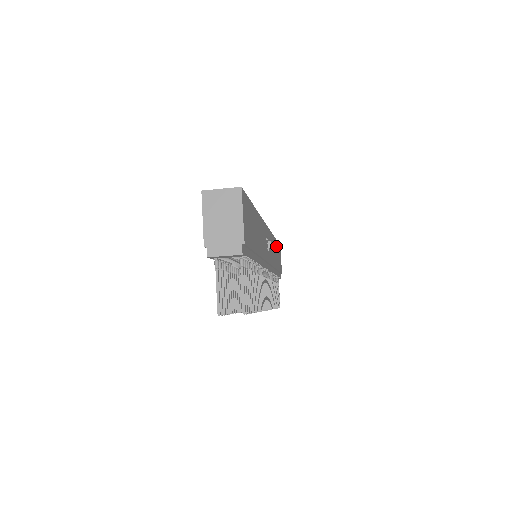
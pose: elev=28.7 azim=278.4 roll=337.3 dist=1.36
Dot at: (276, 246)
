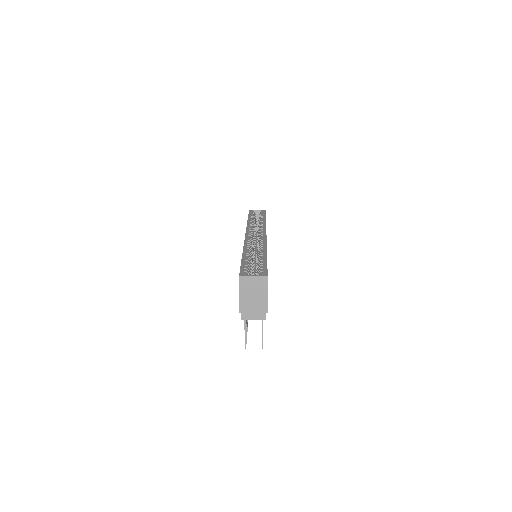
Dot at: occluded
